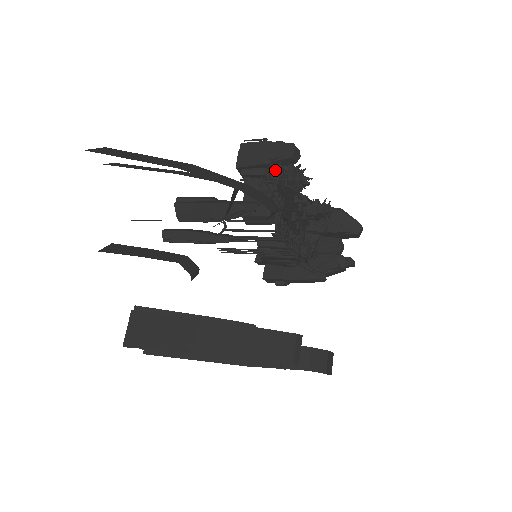
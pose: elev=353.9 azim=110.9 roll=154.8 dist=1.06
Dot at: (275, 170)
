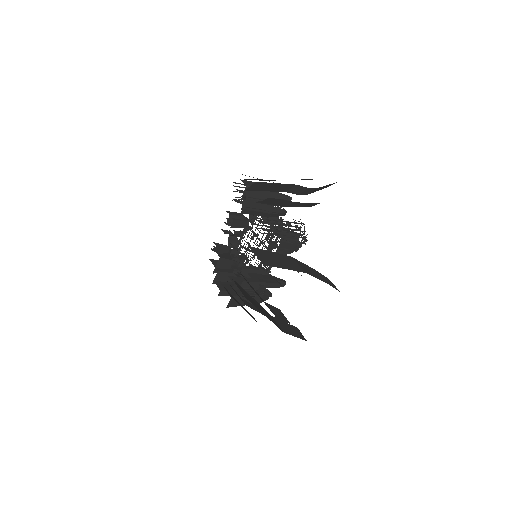
Dot at: occluded
